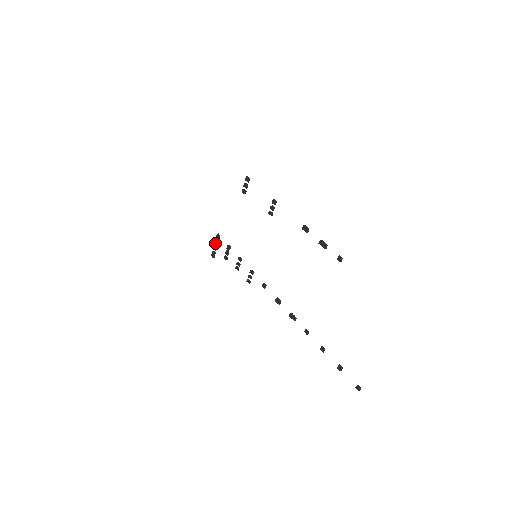
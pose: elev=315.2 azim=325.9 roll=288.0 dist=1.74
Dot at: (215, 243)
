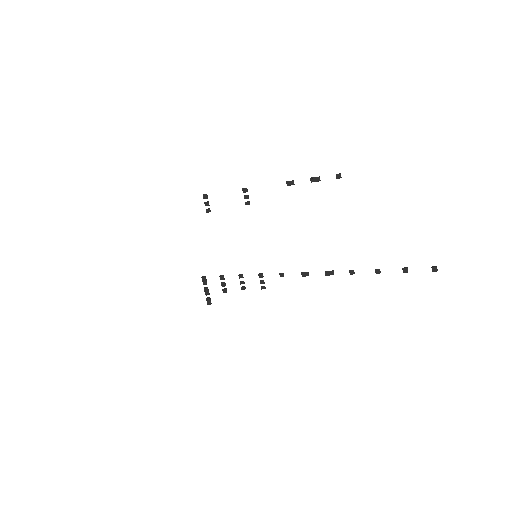
Dot at: (204, 288)
